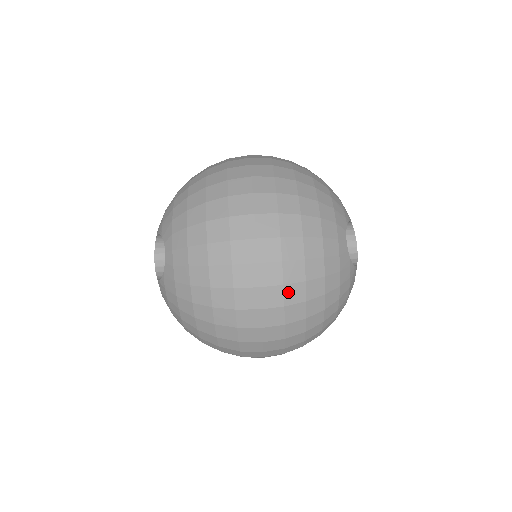
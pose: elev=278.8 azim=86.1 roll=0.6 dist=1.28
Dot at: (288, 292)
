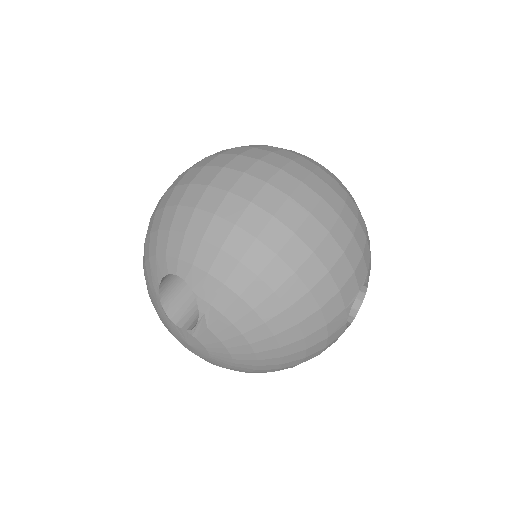
Dot at: (290, 172)
